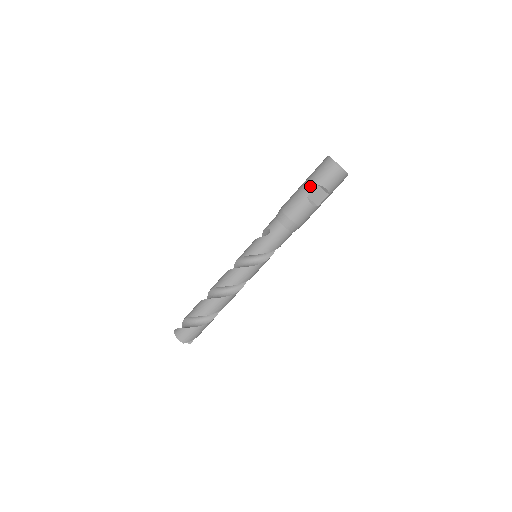
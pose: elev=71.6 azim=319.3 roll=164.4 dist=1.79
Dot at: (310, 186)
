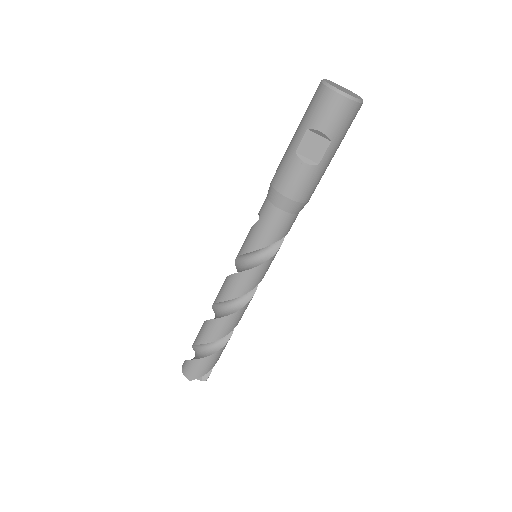
Dot at: (298, 134)
